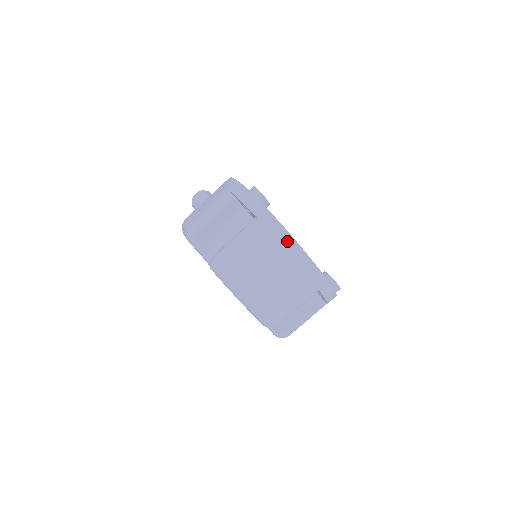
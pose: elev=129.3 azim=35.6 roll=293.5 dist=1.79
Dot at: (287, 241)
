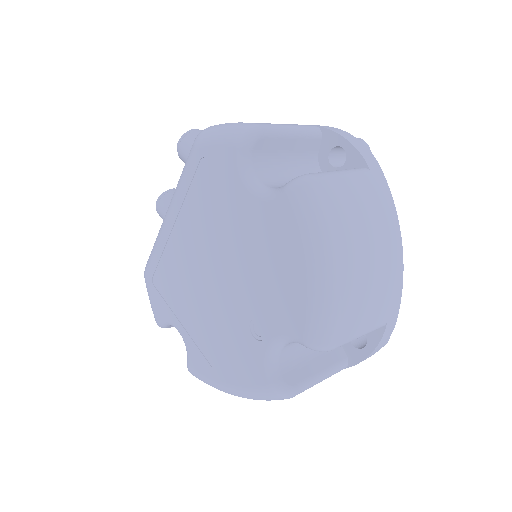
Dot at: (393, 223)
